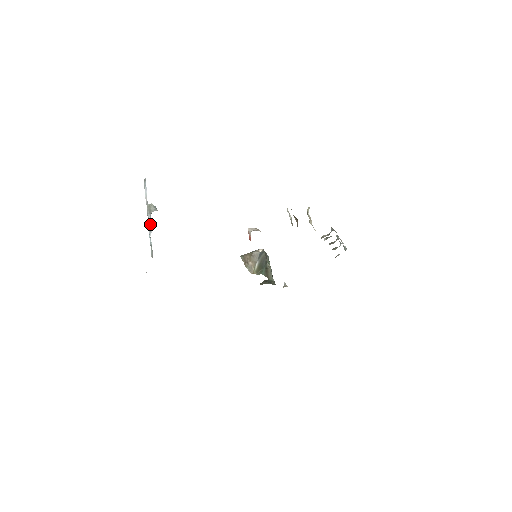
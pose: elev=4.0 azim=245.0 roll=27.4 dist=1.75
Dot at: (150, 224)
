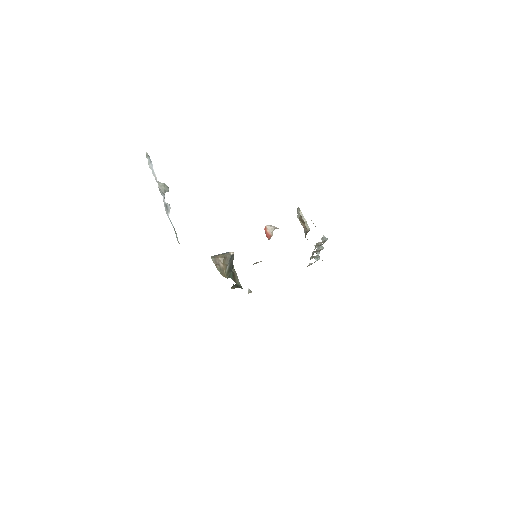
Dot at: (167, 205)
